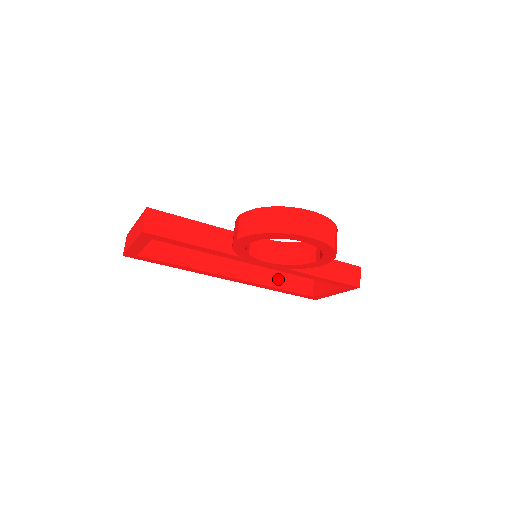
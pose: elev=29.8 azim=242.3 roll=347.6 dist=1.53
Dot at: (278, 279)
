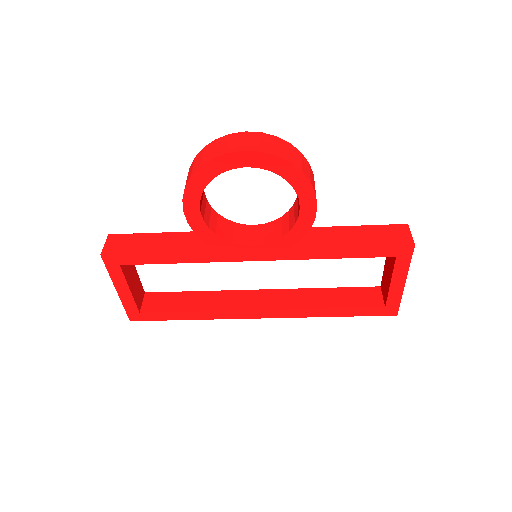
Dot at: (325, 298)
